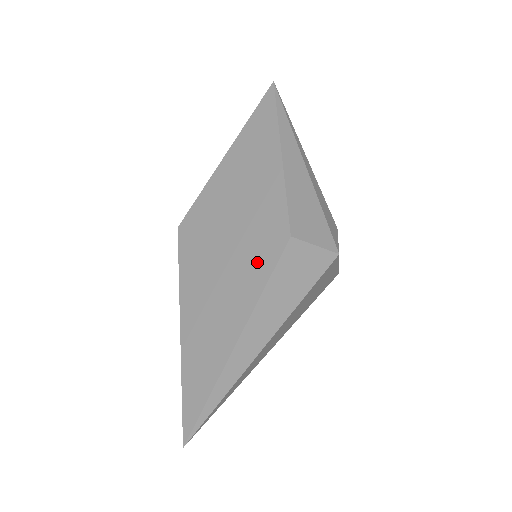
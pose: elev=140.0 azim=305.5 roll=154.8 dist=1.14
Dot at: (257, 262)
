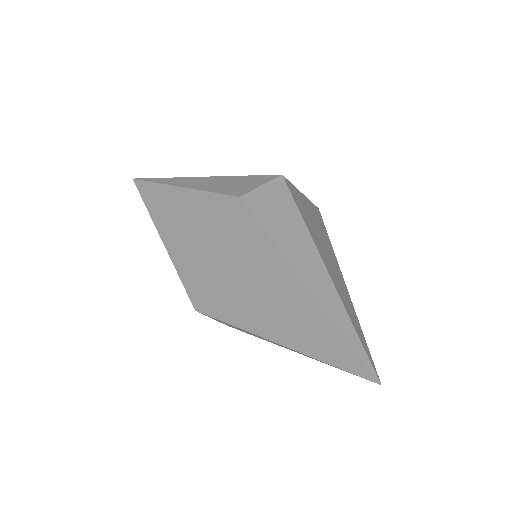
Dot at: (247, 237)
